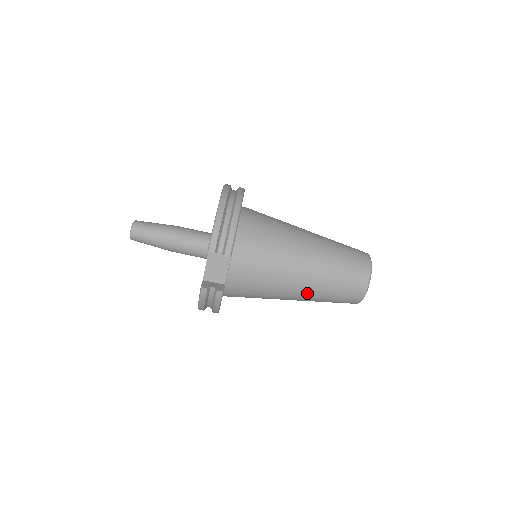
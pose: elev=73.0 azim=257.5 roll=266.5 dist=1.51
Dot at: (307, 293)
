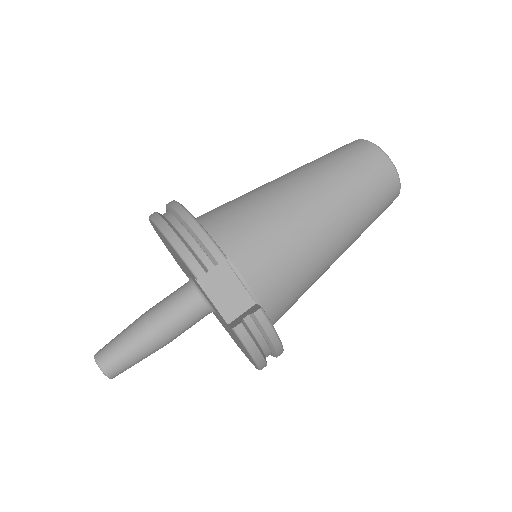
Dot at: (344, 227)
